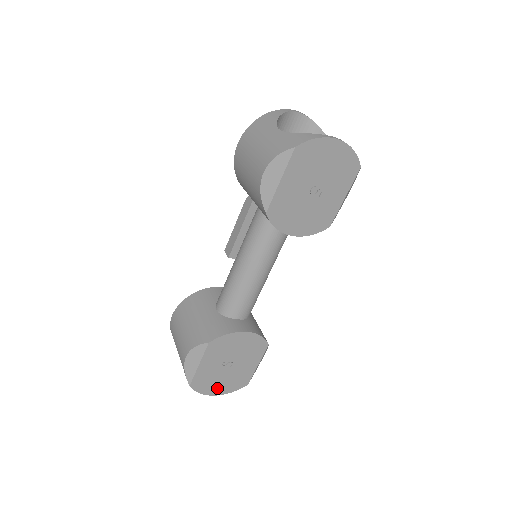
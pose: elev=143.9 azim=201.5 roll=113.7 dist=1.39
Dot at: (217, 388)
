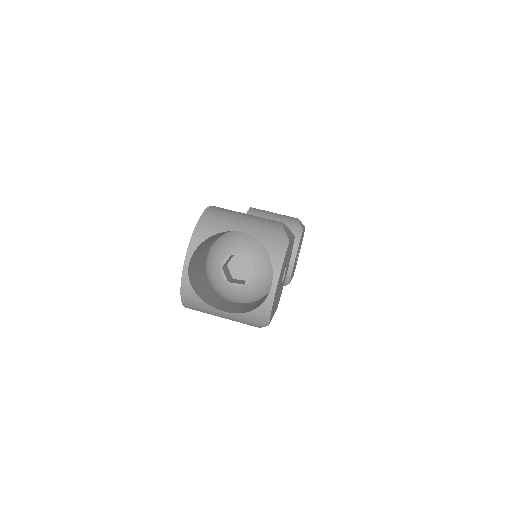
Dot at: occluded
